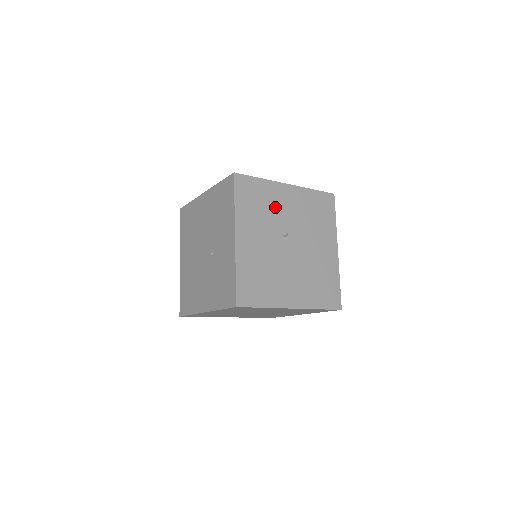
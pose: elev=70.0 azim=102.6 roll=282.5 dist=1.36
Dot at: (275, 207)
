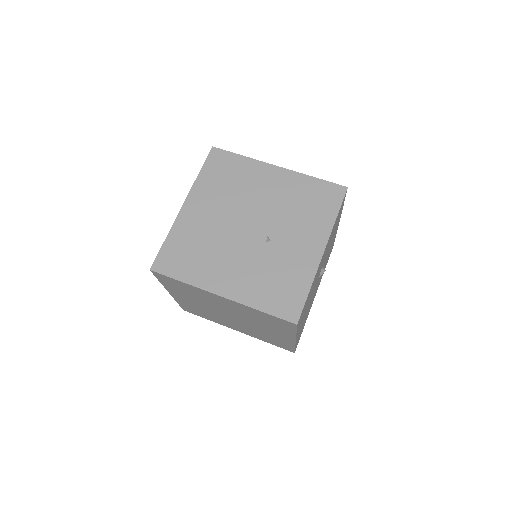
Dot at: occluded
